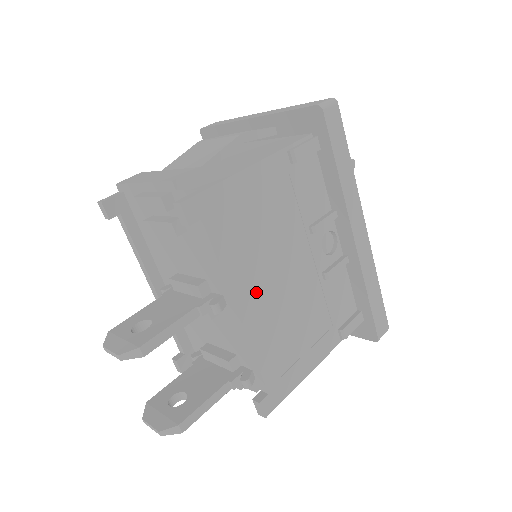
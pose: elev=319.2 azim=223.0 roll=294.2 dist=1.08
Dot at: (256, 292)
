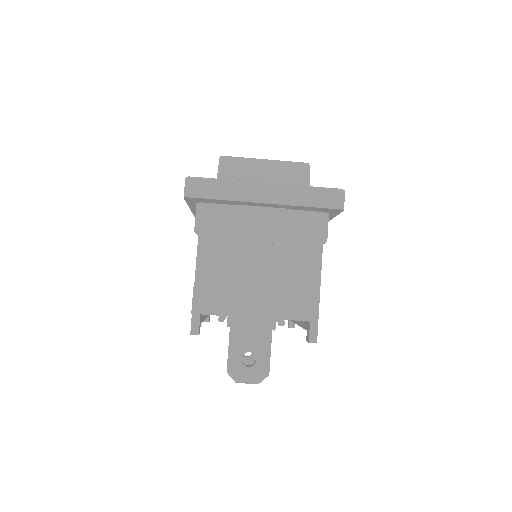
Dot at: occluded
